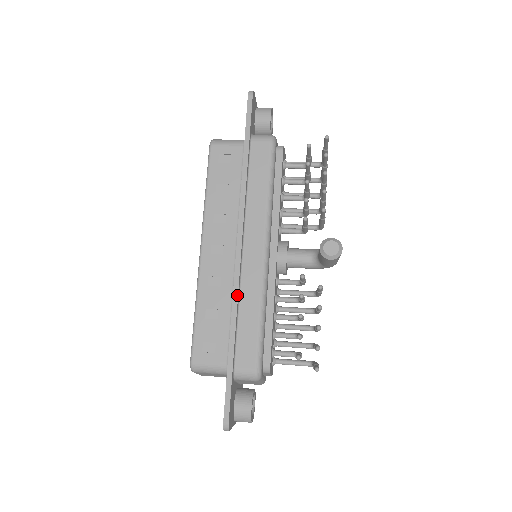
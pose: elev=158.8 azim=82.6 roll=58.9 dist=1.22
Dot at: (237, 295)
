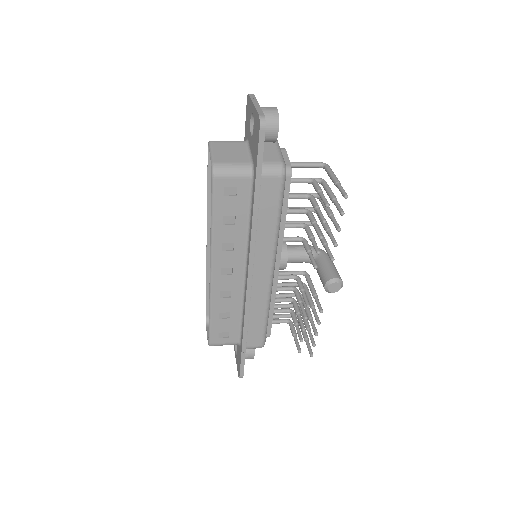
Dot at: occluded
